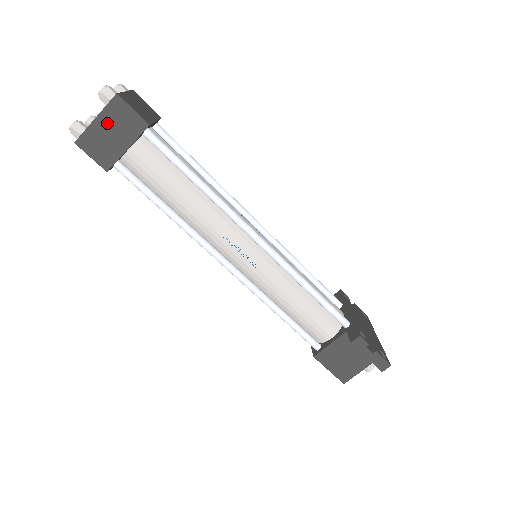
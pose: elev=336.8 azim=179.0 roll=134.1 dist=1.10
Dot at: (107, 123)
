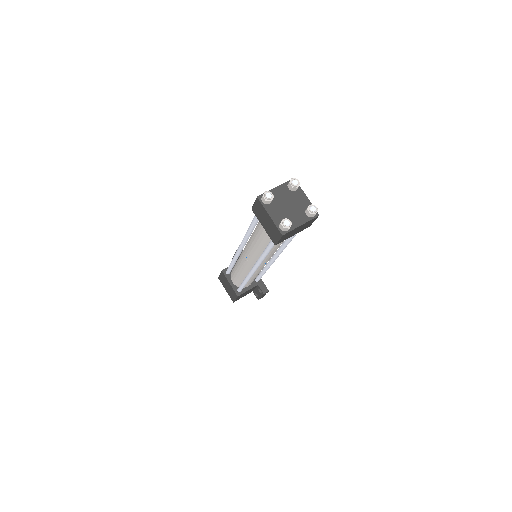
Dot at: (302, 226)
